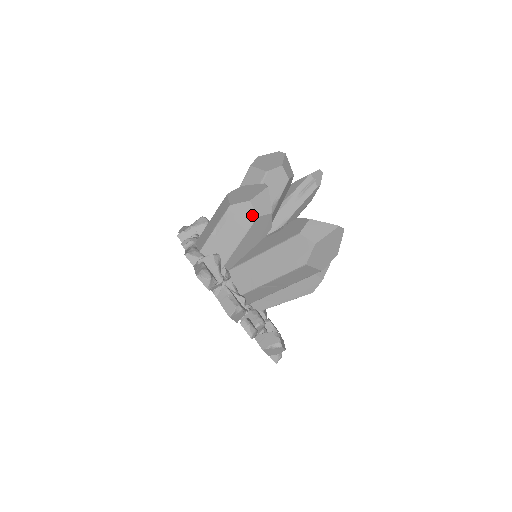
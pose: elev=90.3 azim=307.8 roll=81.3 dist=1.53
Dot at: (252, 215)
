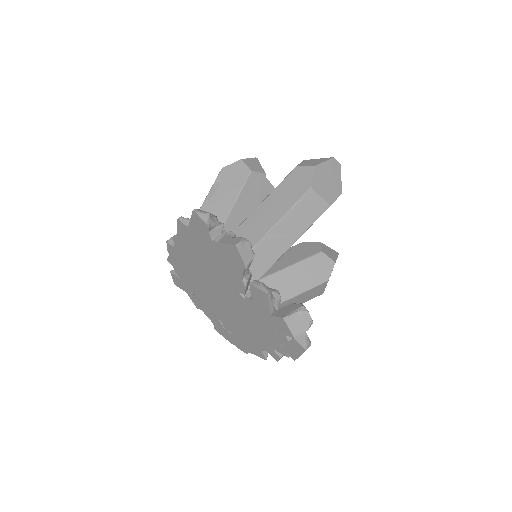
Dot at: (245, 171)
